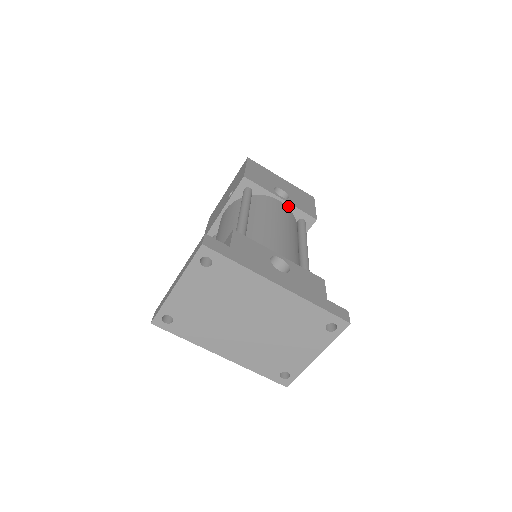
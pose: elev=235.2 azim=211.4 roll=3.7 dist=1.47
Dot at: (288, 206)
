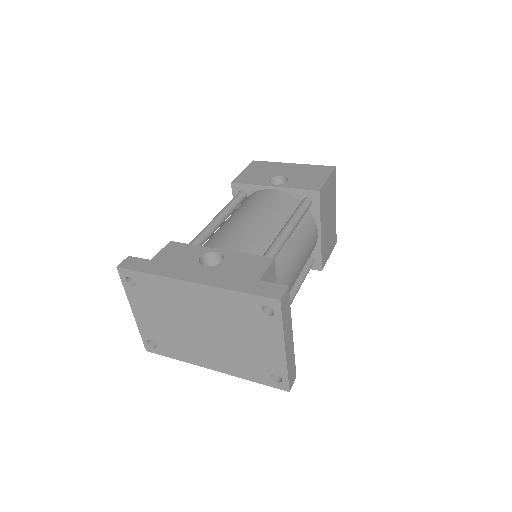
Dot at: (284, 191)
